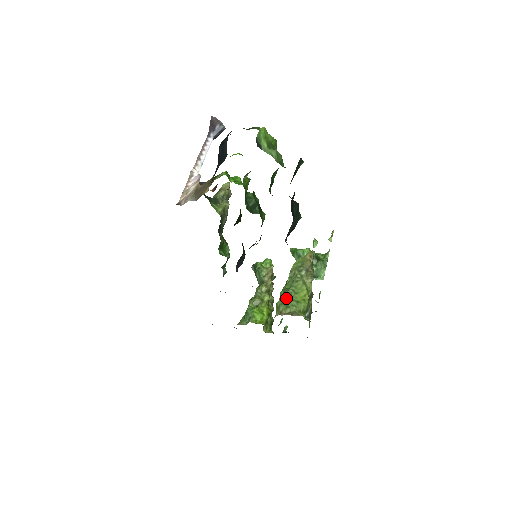
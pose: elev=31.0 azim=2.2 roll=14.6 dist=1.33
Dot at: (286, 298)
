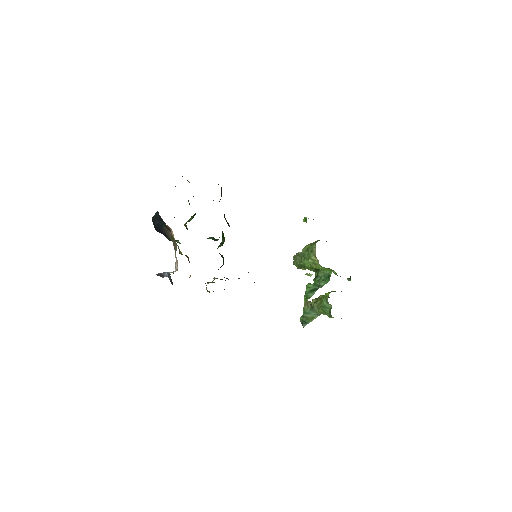
Dot at: (307, 255)
